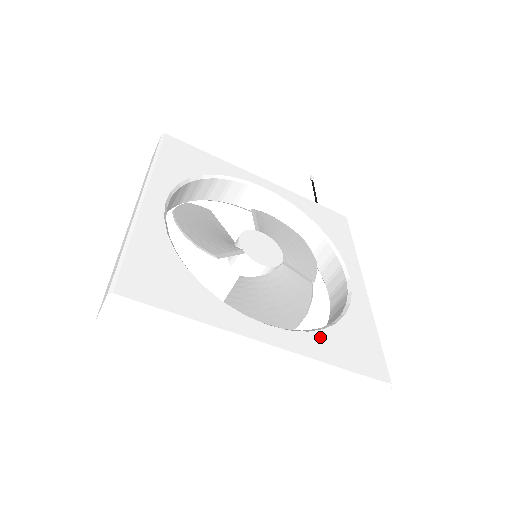
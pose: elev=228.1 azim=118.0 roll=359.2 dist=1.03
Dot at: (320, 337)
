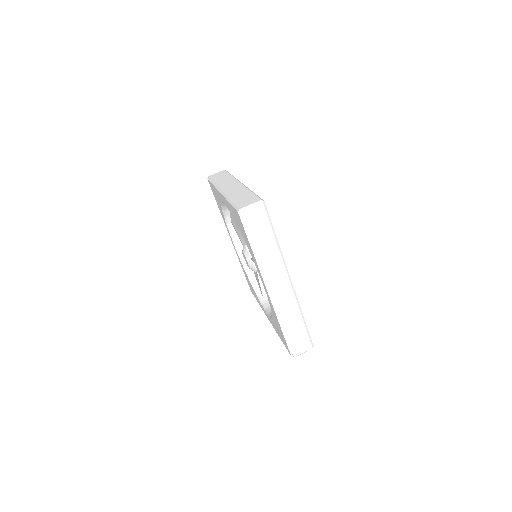
Dot at: occluded
